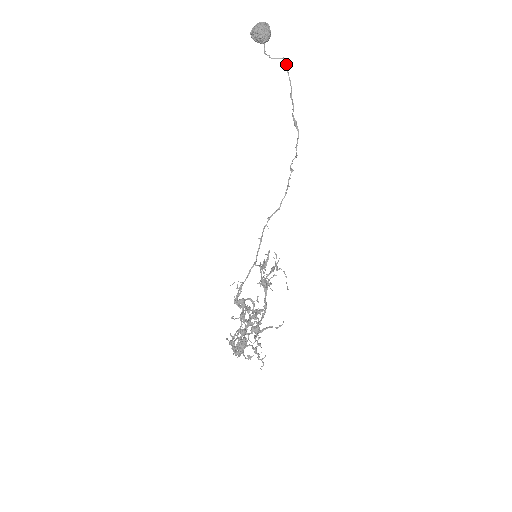
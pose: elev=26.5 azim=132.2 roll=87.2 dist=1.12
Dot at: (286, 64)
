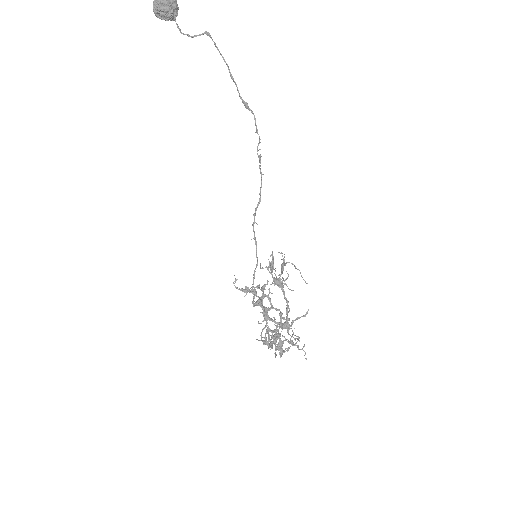
Dot at: (212, 39)
